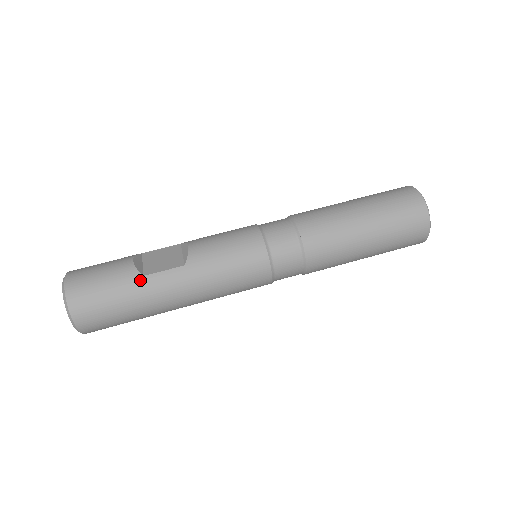
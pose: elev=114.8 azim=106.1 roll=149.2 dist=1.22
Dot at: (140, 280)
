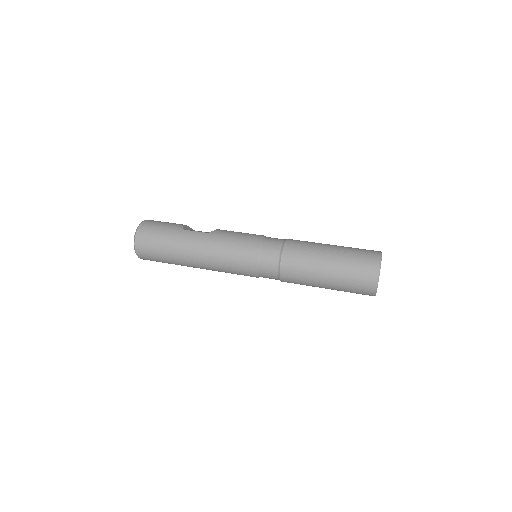
Dot at: (181, 230)
